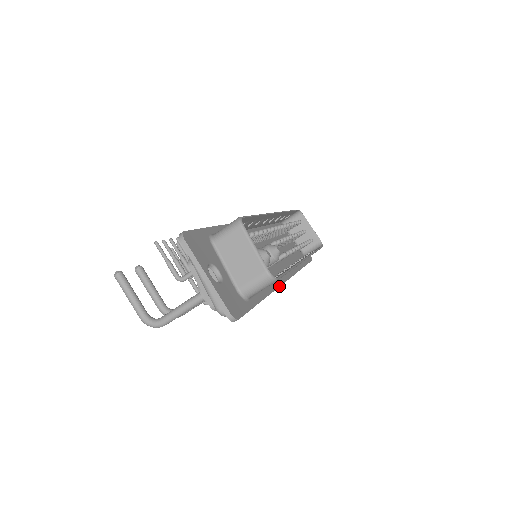
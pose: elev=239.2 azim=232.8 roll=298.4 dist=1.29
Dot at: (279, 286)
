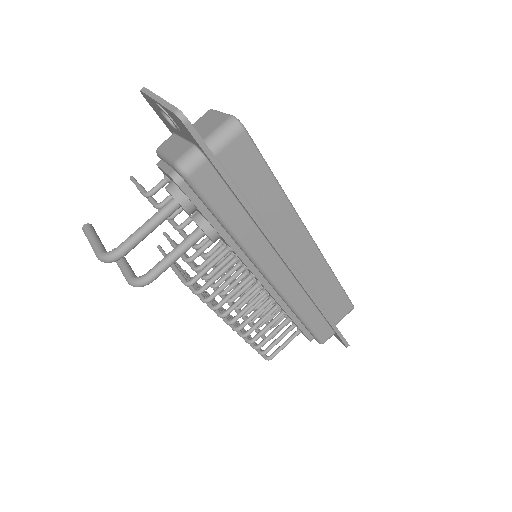
Dot at: (275, 241)
